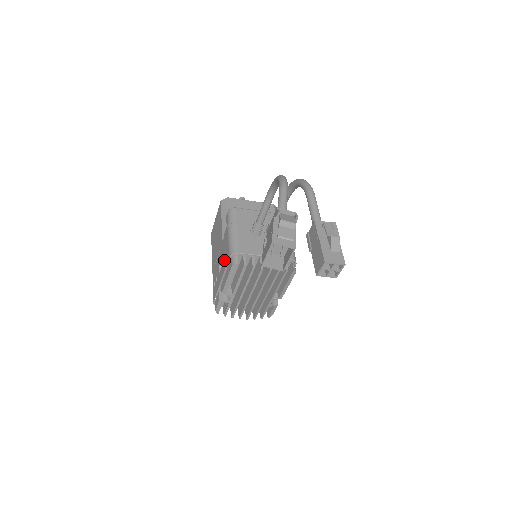
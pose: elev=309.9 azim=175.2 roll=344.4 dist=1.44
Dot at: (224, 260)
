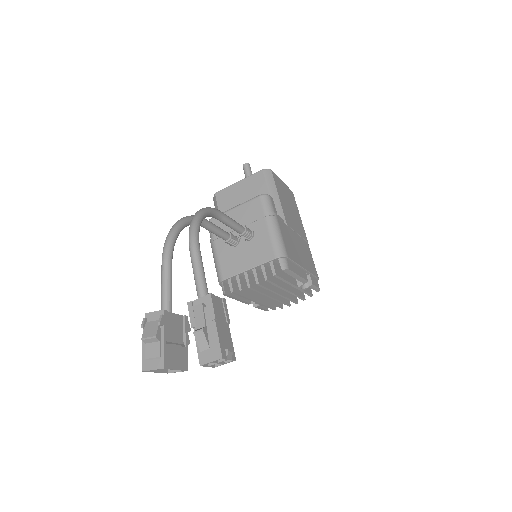
Dot at: occluded
